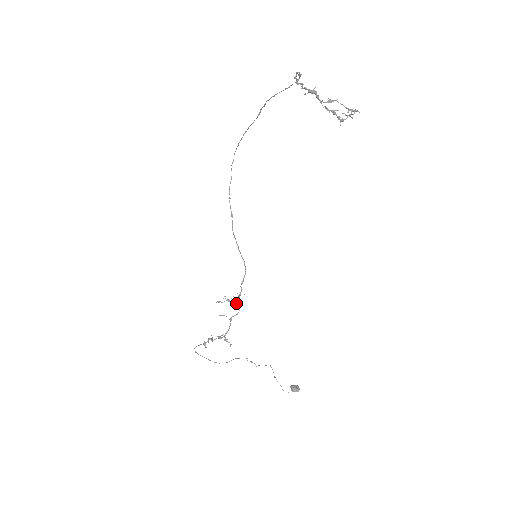
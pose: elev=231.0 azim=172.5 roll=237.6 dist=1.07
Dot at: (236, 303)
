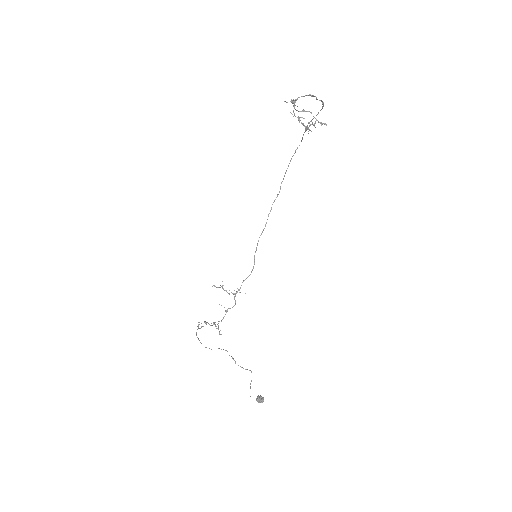
Dot at: occluded
